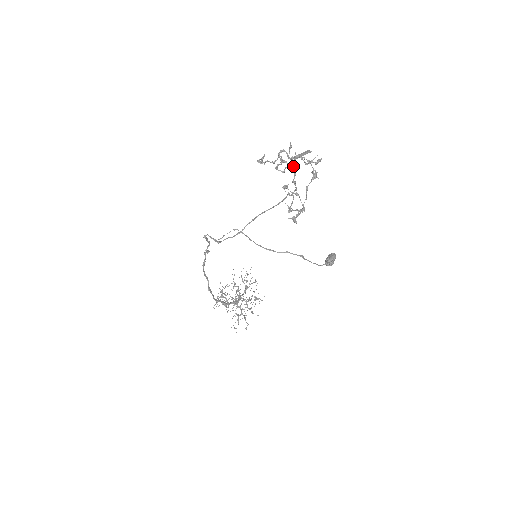
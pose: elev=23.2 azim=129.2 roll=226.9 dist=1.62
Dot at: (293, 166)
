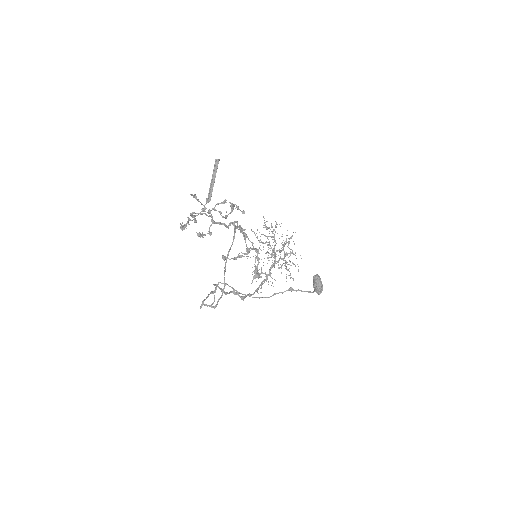
Dot at: (214, 223)
